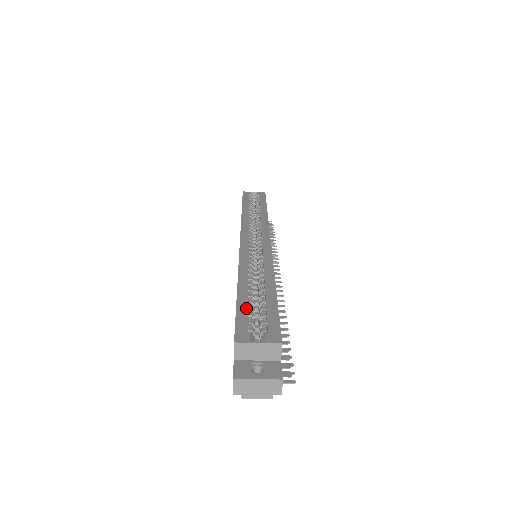
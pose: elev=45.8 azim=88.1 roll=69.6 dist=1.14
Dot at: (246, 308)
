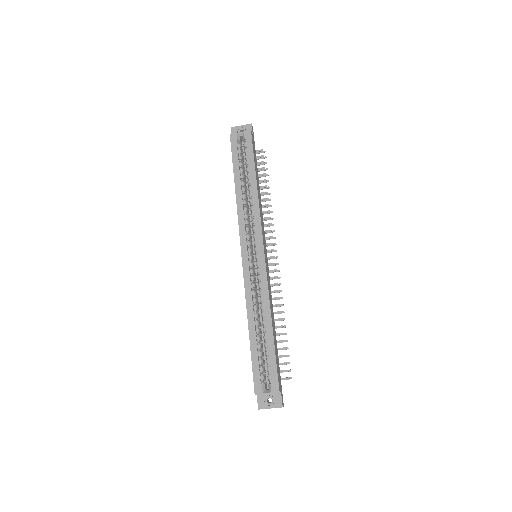
Dot at: (257, 359)
